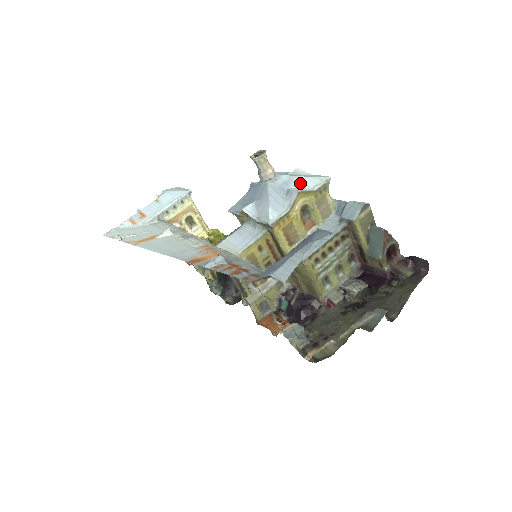
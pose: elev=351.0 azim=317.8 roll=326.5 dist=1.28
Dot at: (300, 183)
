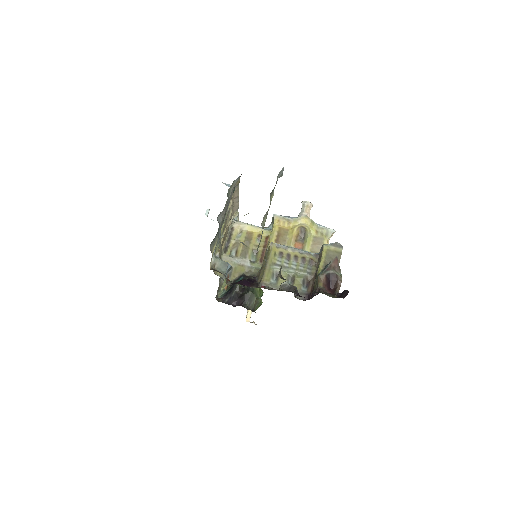
Dot at: occluded
